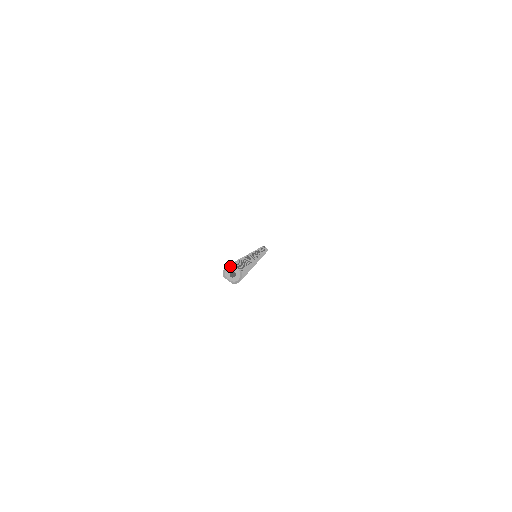
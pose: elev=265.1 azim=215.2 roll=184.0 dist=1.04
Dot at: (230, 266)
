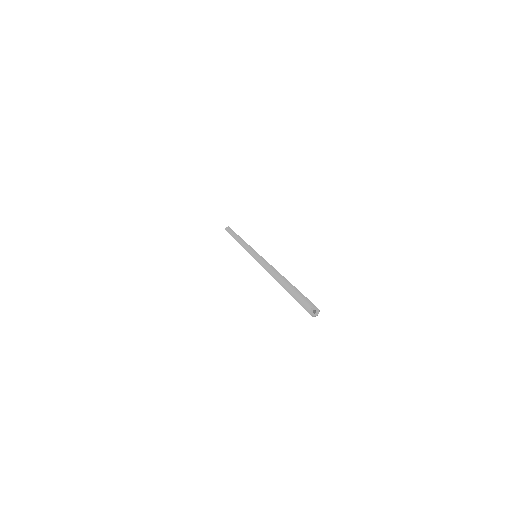
Dot at: (314, 306)
